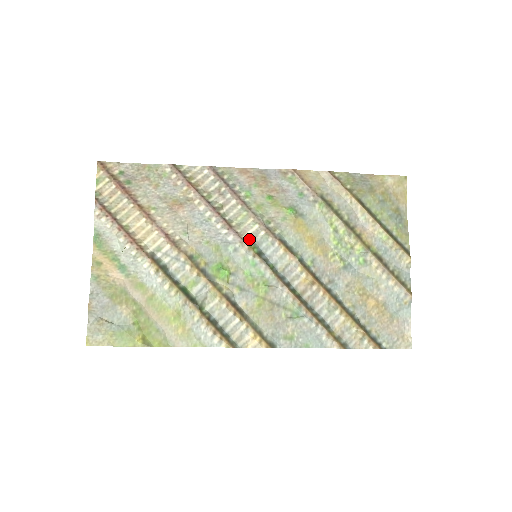
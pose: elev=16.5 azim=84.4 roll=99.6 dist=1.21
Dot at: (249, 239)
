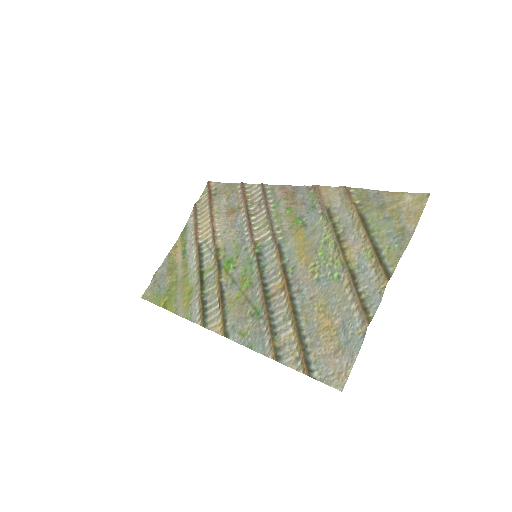
Dot at: (259, 241)
